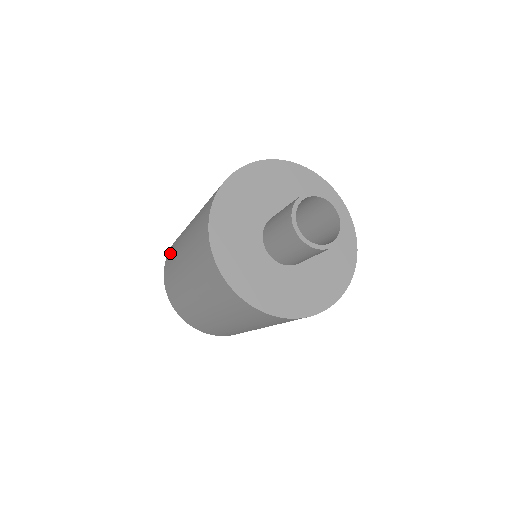
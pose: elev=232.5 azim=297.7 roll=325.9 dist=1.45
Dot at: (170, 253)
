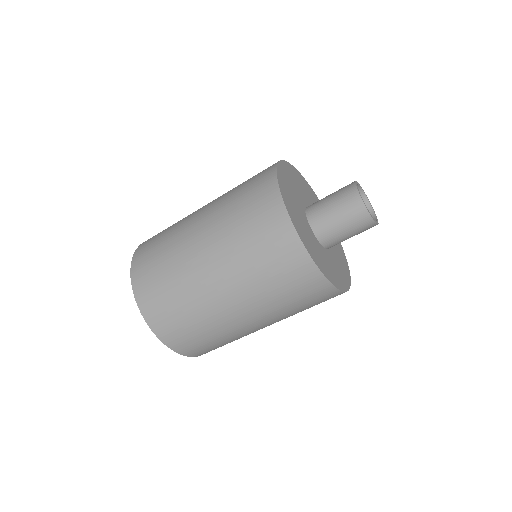
Dot at: (149, 279)
